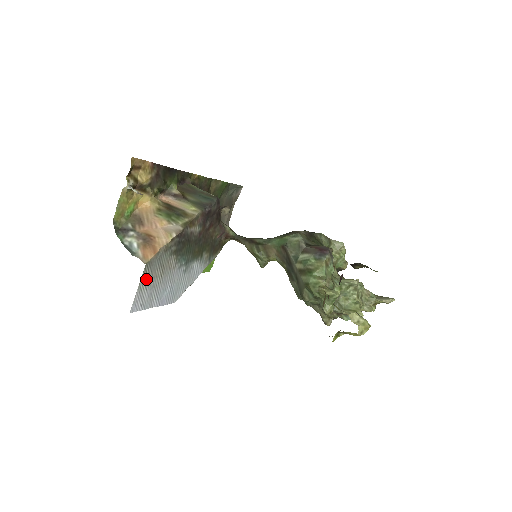
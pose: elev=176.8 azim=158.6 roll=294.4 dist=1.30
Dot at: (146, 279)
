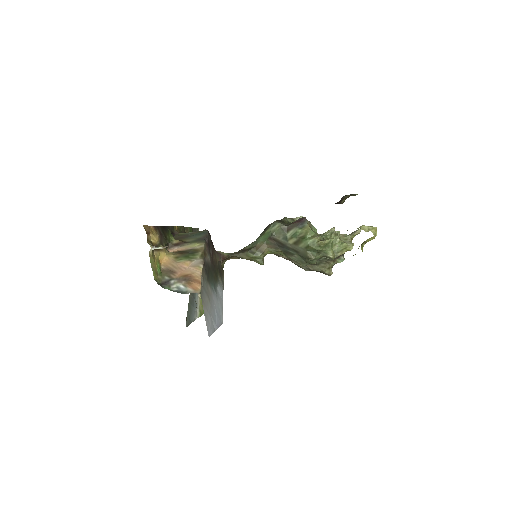
Dot at: (204, 306)
